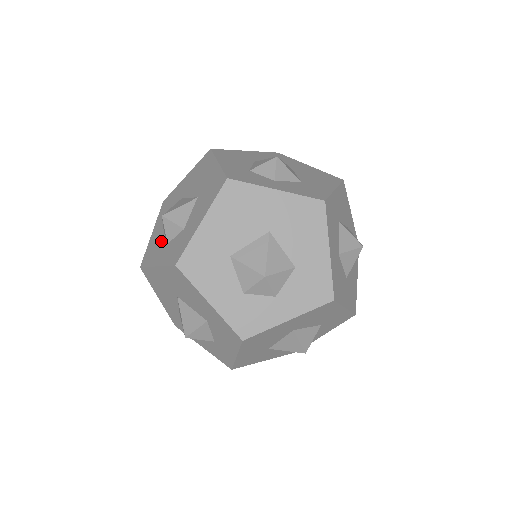
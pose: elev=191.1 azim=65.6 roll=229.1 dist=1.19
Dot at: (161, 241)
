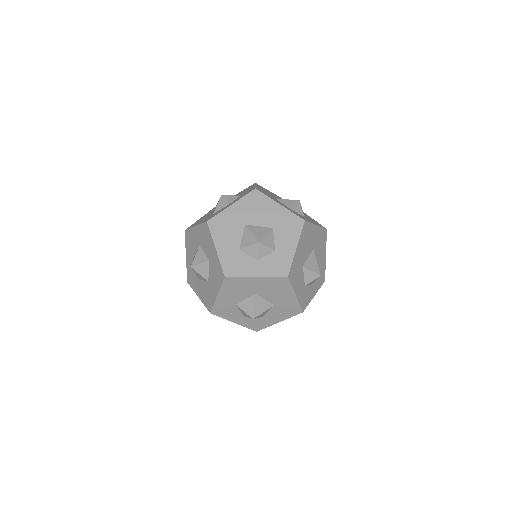
Dot at: (244, 257)
